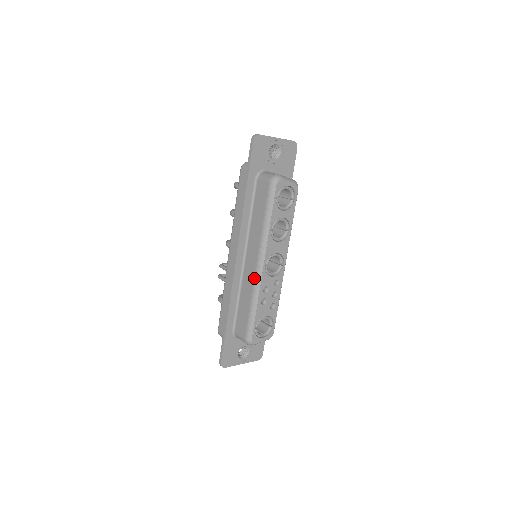
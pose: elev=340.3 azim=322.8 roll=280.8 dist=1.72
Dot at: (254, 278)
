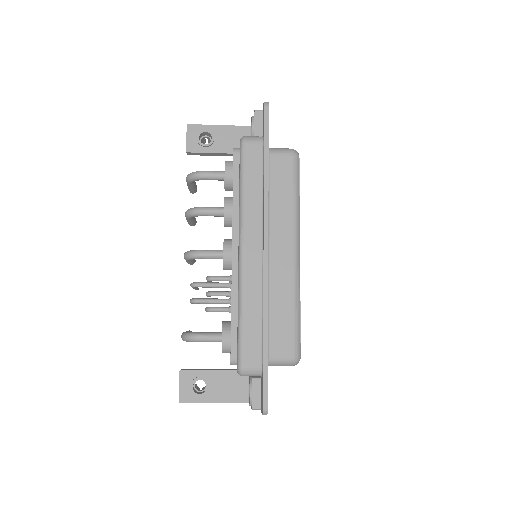
Dot at: (293, 271)
